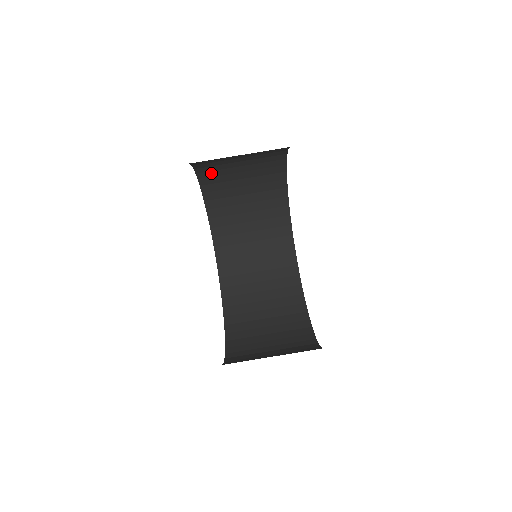
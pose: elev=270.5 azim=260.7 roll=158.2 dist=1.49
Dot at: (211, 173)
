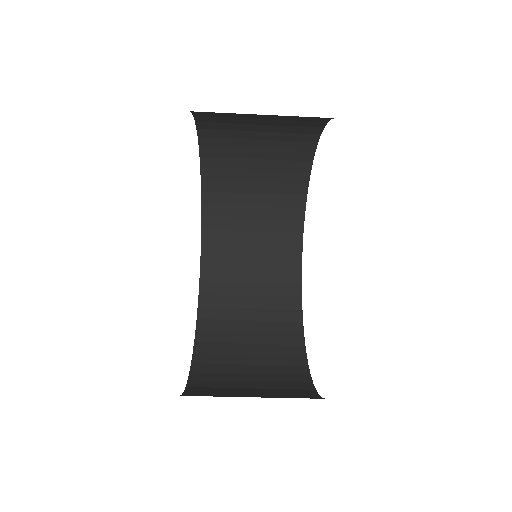
Dot at: occluded
